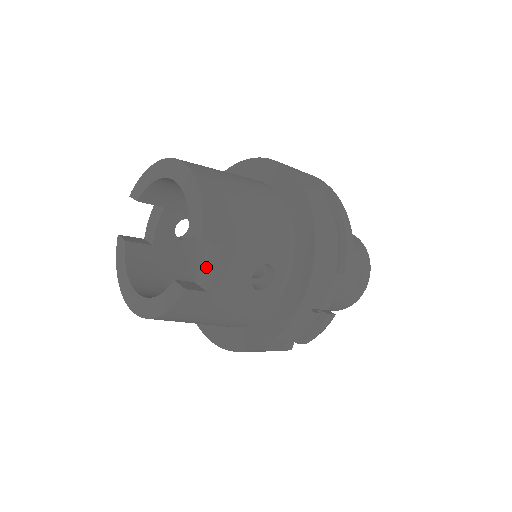
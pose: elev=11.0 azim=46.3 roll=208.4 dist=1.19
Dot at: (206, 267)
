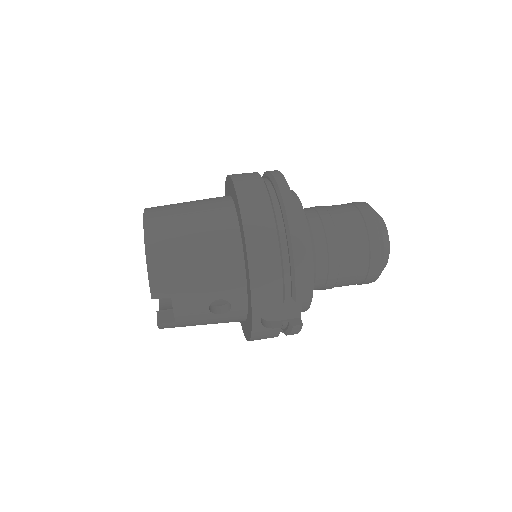
Dot at: occluded
